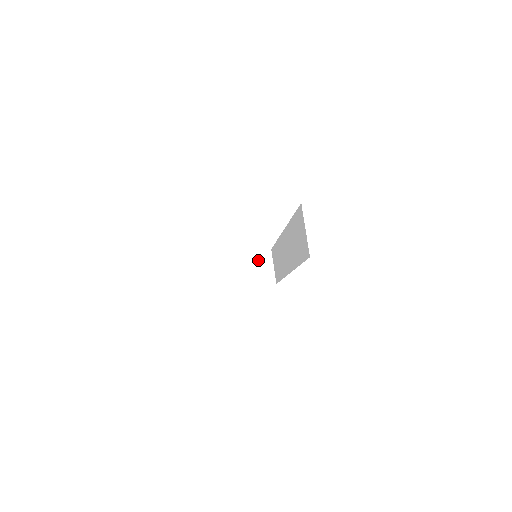
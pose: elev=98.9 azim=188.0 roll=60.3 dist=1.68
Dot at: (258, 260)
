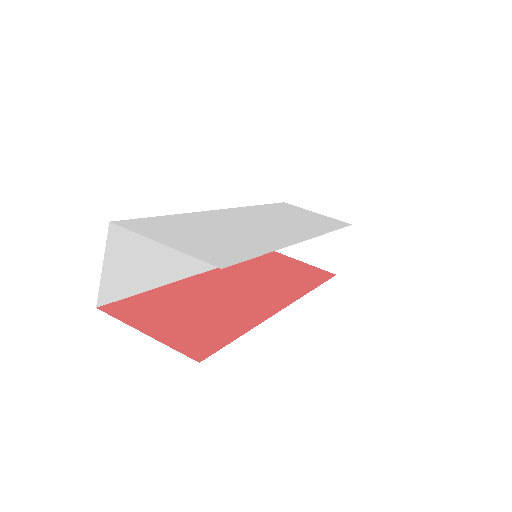
Dot at: occluded
